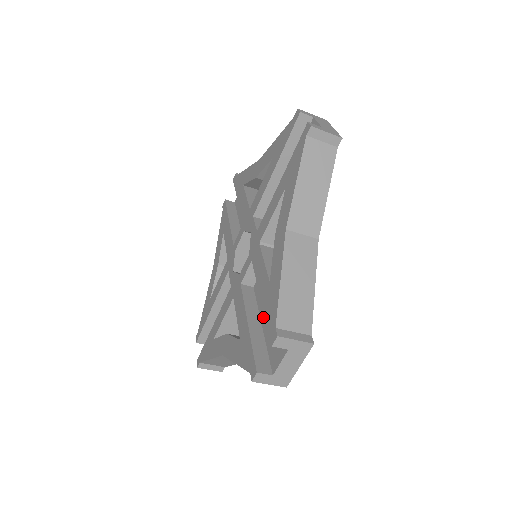
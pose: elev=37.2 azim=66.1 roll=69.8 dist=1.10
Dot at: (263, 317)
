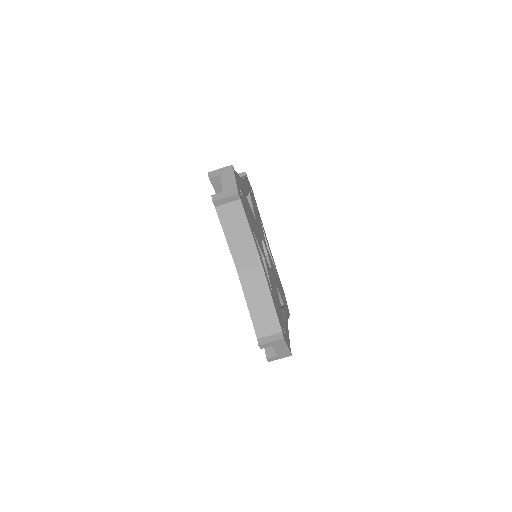
Dot at: occluded
